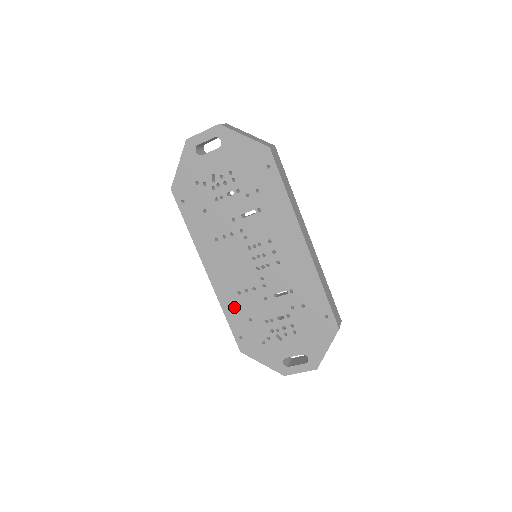
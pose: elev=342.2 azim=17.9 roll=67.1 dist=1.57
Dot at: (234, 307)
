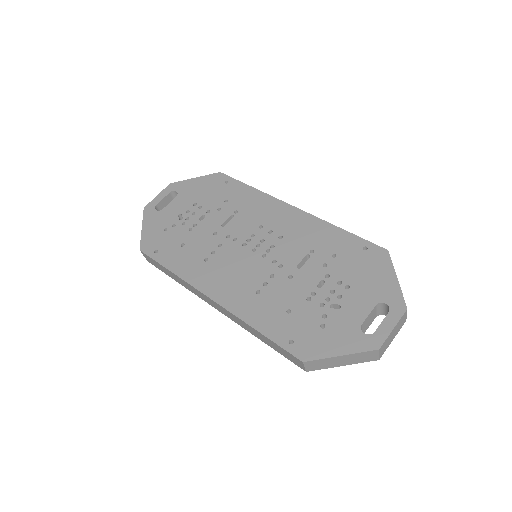
Dot at: (261, 311)
